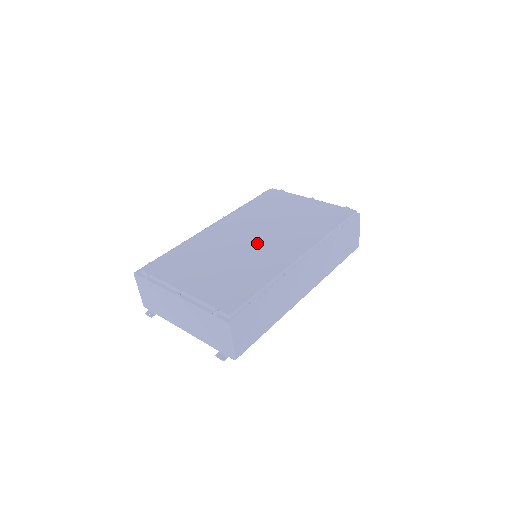
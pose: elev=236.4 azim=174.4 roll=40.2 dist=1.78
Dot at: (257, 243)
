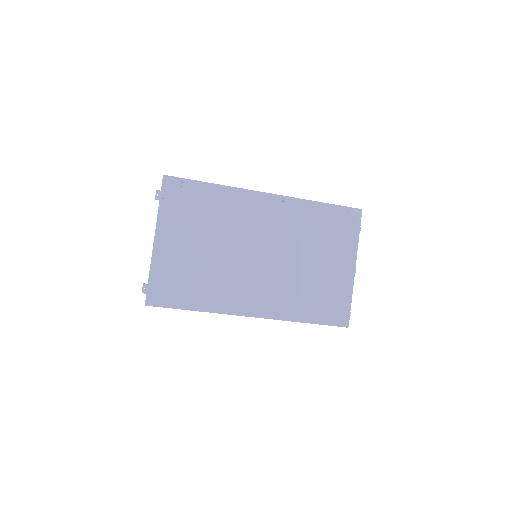
Dot at: (253, 264)
